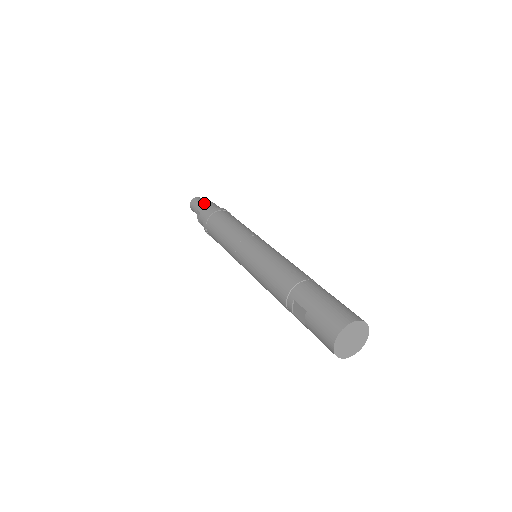
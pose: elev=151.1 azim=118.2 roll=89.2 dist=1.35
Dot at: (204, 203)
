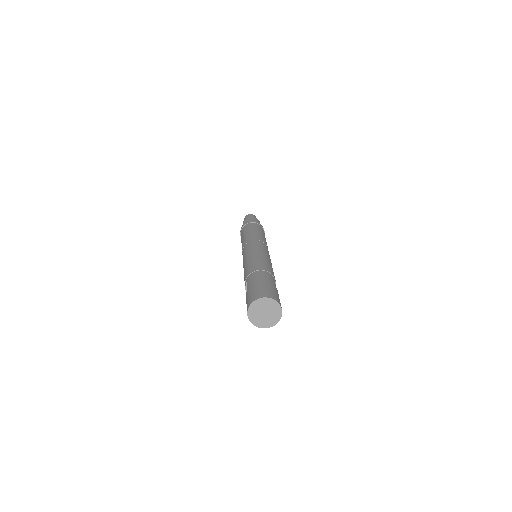
Dot at: (248, 217)
